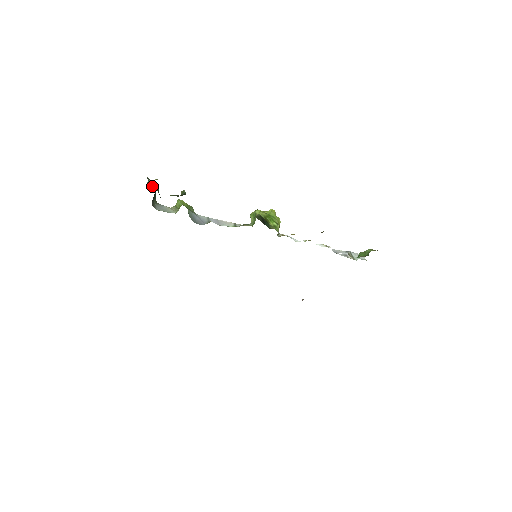
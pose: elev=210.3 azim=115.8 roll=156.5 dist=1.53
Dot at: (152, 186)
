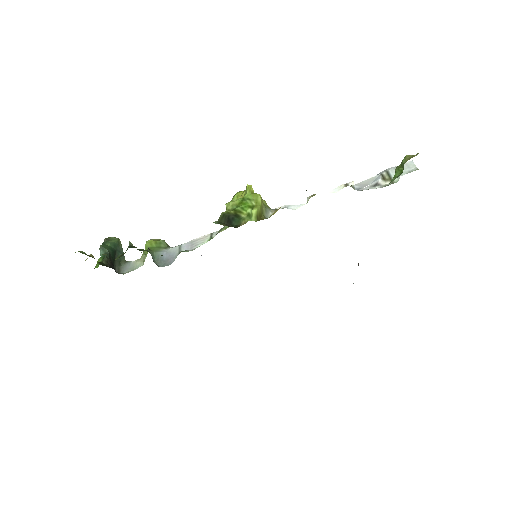
Dot at: occluded
